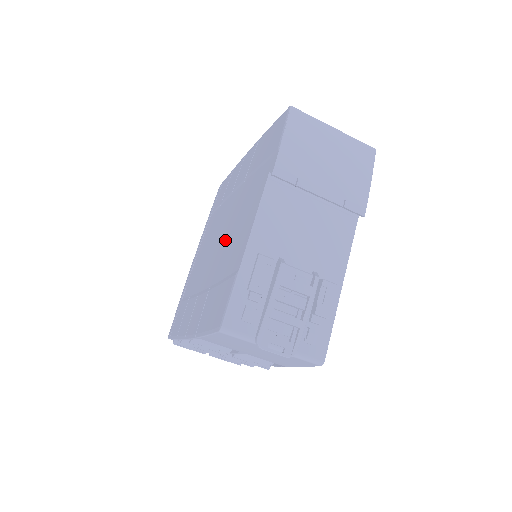
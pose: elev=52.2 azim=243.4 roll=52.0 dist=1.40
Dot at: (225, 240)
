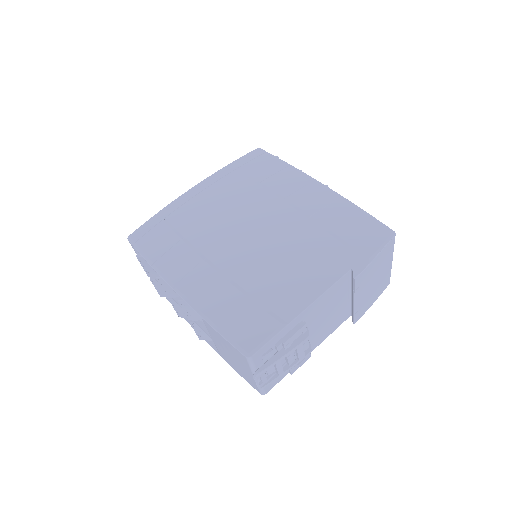
Dot at: (266, 252)
